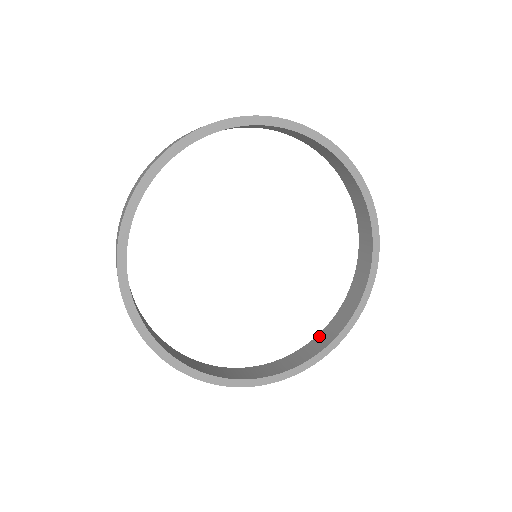
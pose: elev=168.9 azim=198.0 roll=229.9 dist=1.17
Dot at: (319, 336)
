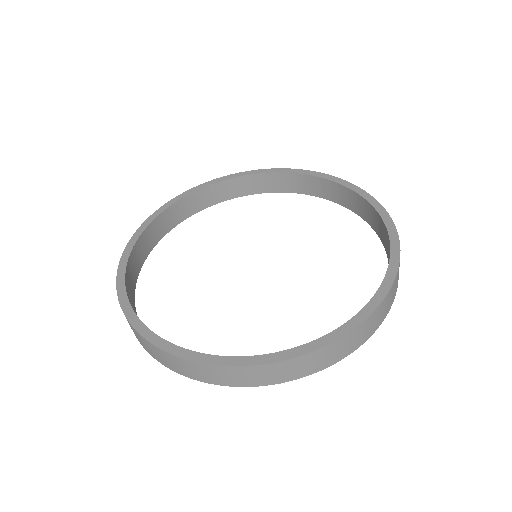
Dot at: (388, 262)
